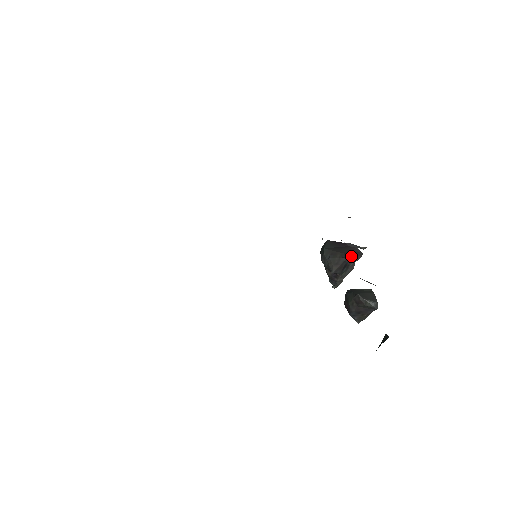
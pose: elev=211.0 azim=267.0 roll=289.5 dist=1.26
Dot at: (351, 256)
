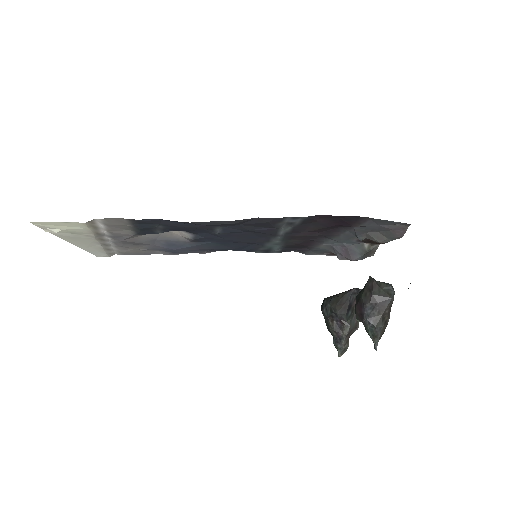
Dot at: (355, 294)
